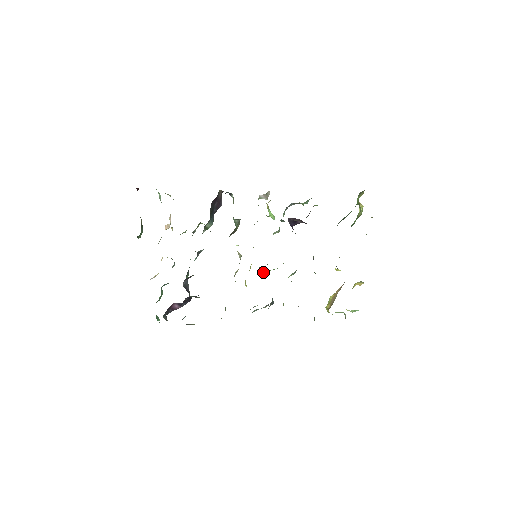
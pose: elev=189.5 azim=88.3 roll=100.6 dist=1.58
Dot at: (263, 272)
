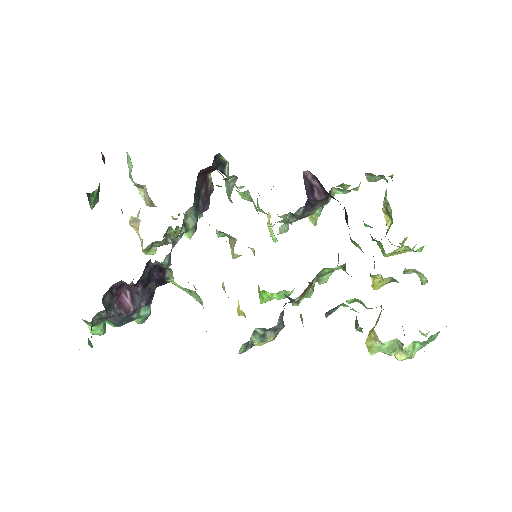
Dot at: (265, 297)
